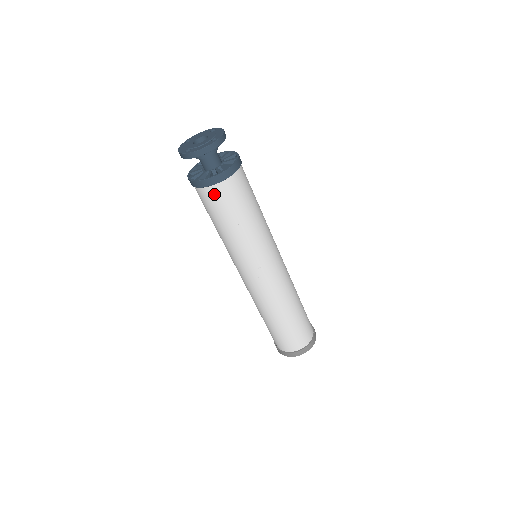
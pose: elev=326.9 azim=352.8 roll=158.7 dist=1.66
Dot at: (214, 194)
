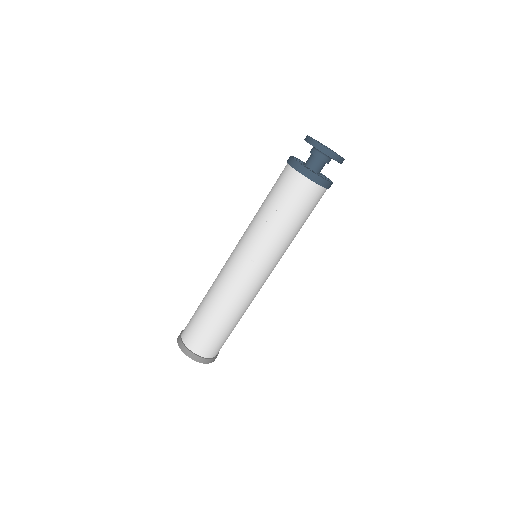
Dot at: (294, 180)
